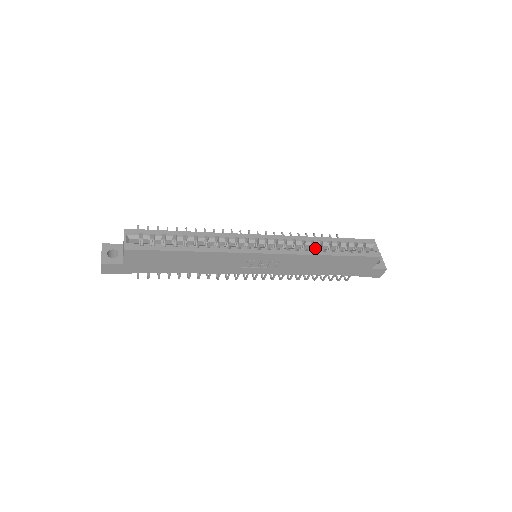
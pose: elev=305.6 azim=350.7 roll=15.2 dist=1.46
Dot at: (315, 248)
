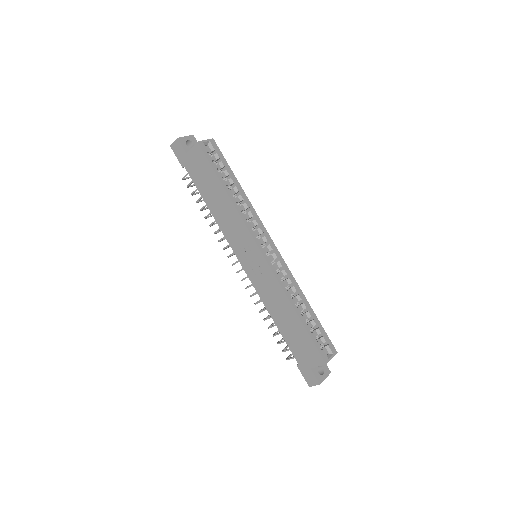
Dot at: occluded
